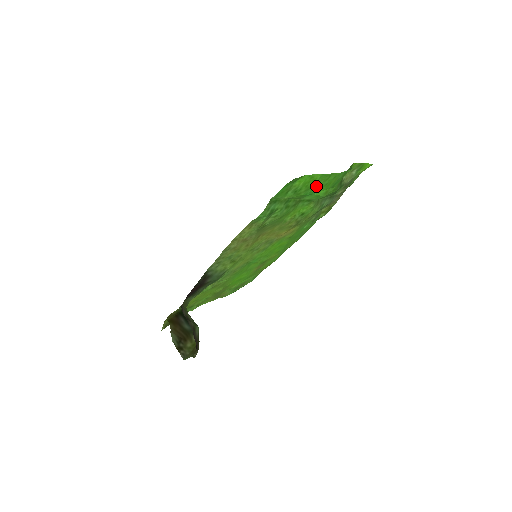
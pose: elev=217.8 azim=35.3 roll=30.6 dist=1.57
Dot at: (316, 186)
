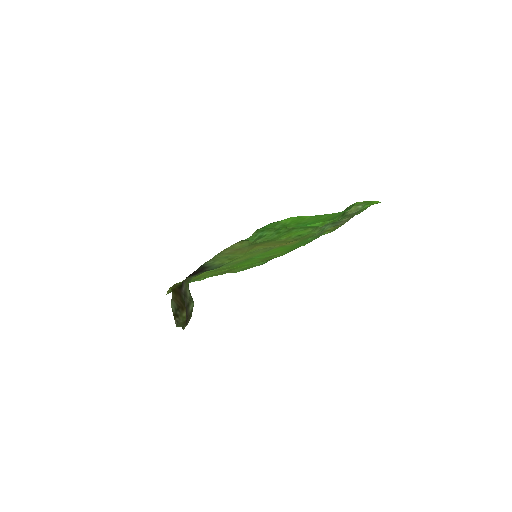
Dot at: (308, 221)
